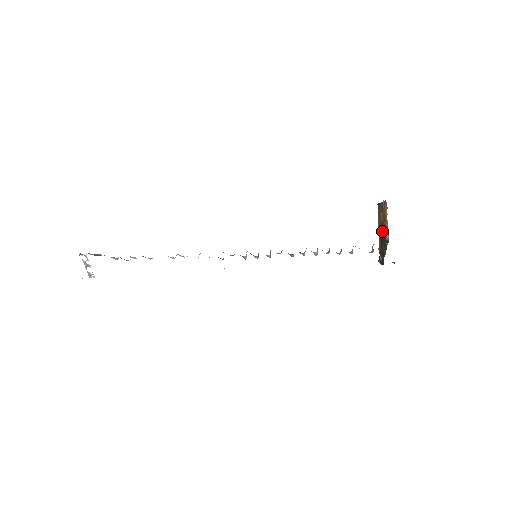
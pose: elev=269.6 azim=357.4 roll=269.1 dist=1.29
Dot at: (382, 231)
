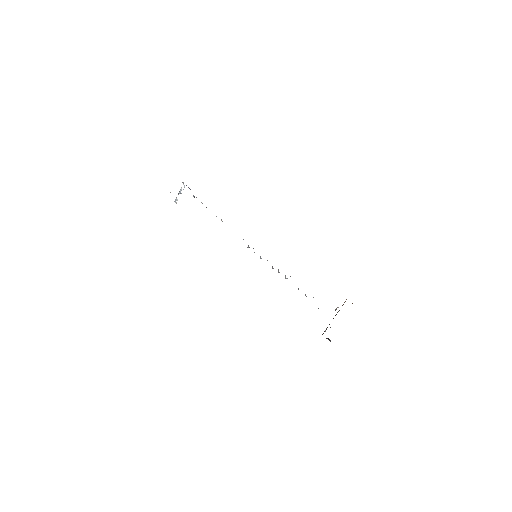
Dot at: occluded
